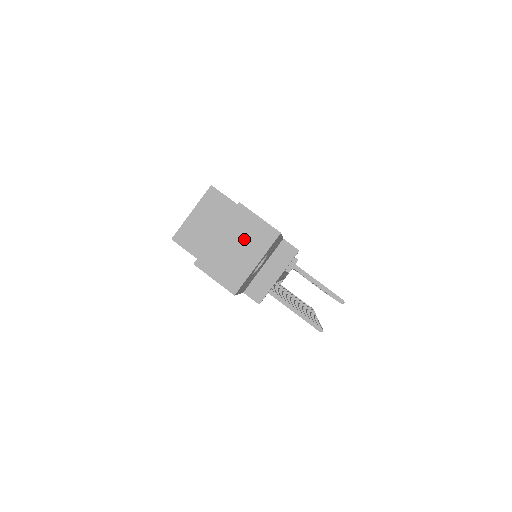
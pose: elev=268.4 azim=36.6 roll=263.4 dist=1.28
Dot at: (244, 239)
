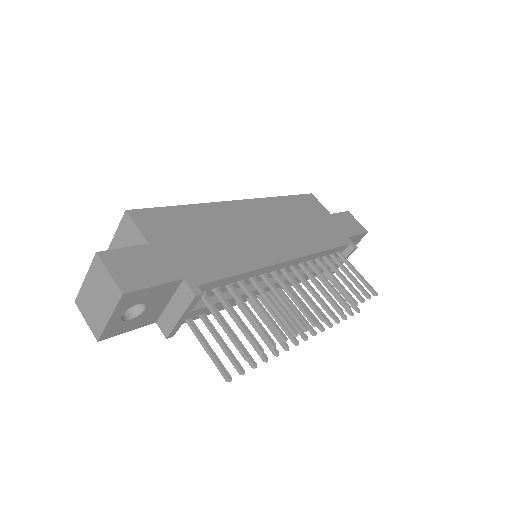
Dot at: (100, 291)
